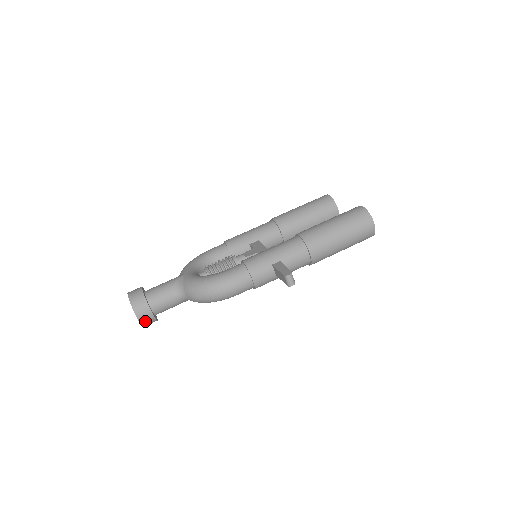
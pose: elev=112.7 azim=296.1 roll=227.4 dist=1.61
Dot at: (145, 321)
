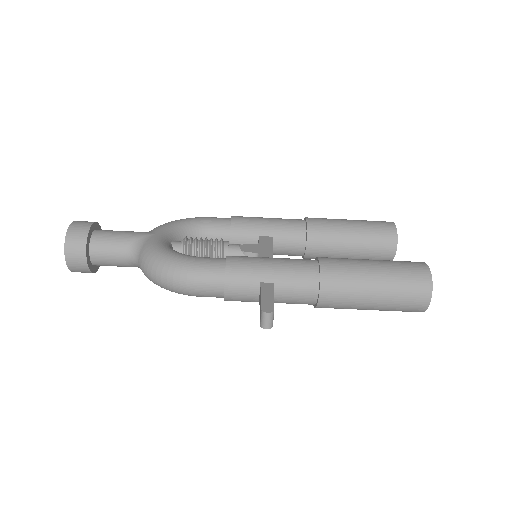
Dot at: (75, 267)
